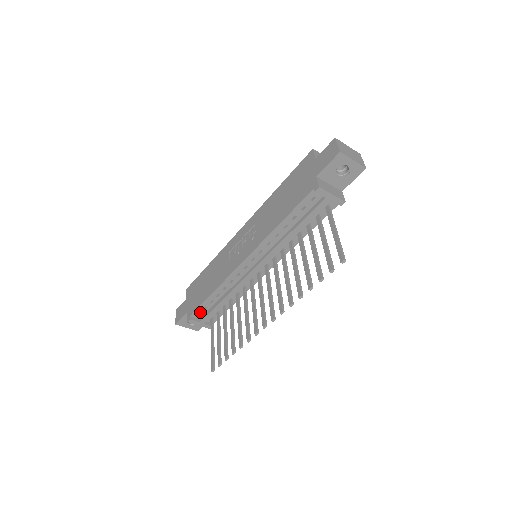
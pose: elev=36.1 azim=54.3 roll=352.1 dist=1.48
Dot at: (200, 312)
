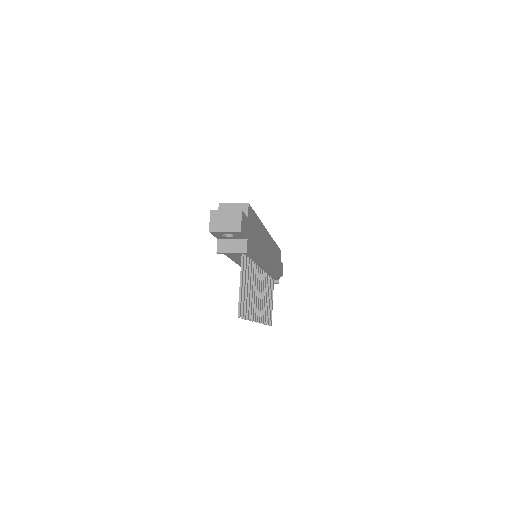
Dot at: occluded
